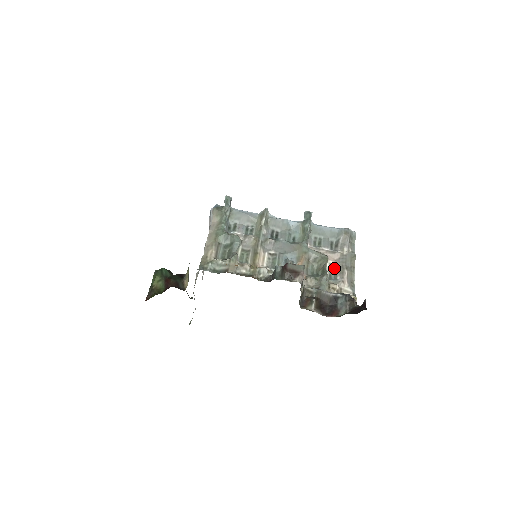
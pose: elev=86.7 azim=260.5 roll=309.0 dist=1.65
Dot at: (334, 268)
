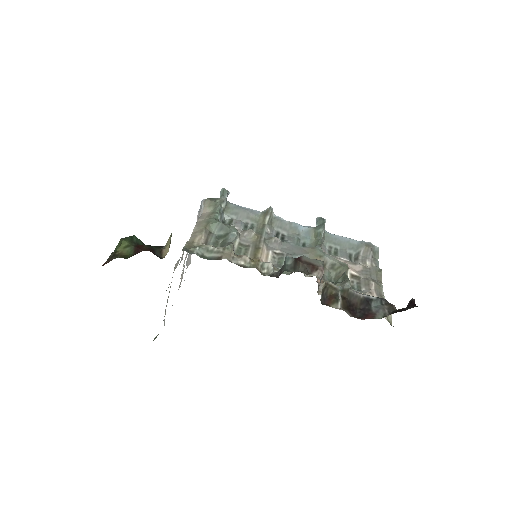
Dot at: (356, 279)
